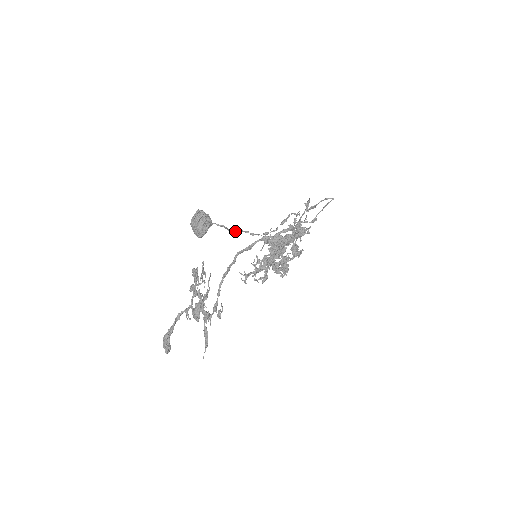
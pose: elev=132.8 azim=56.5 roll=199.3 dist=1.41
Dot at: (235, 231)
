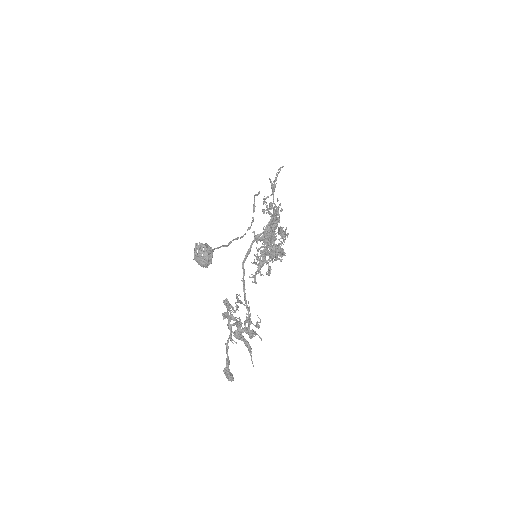
Dot at: occluded
